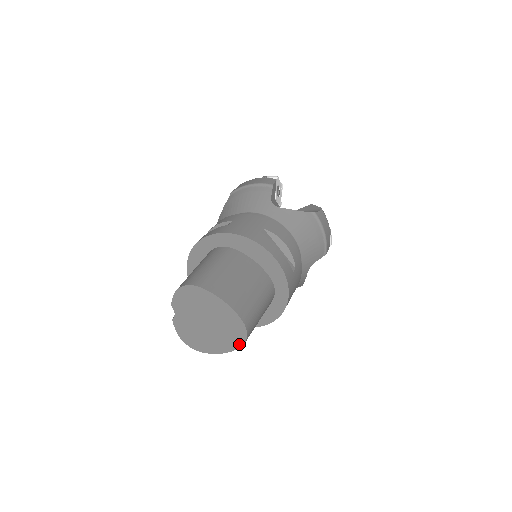
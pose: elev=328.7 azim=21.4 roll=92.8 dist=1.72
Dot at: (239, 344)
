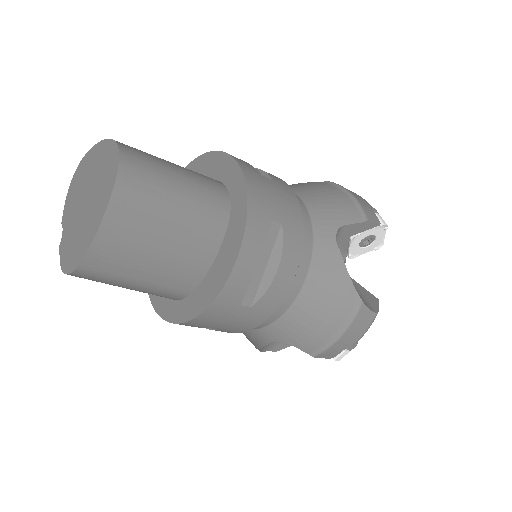
Dot at: (112, 185)
